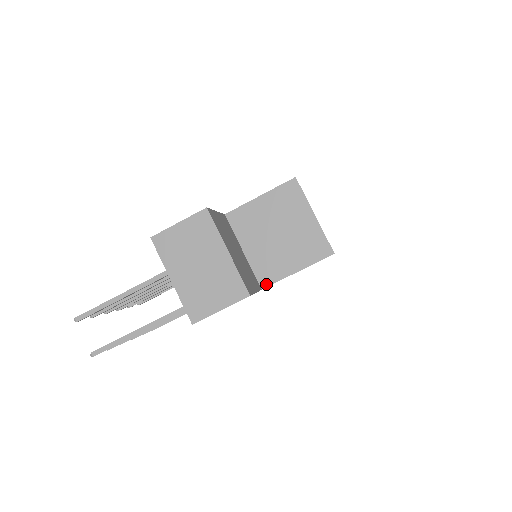
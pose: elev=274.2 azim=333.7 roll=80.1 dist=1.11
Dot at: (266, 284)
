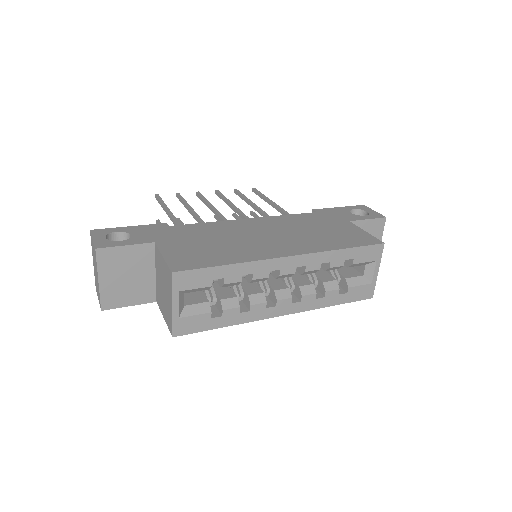
Dot at: (158, 302)
